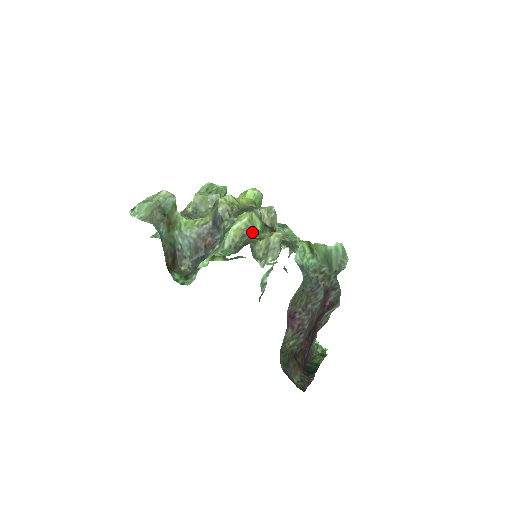
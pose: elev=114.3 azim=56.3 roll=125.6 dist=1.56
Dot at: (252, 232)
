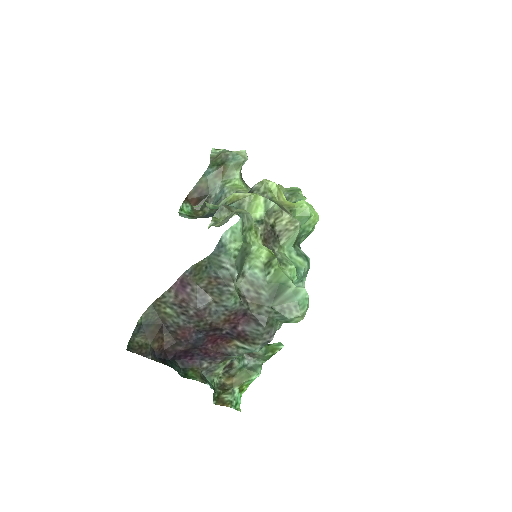
Dot at: (245, 209)
